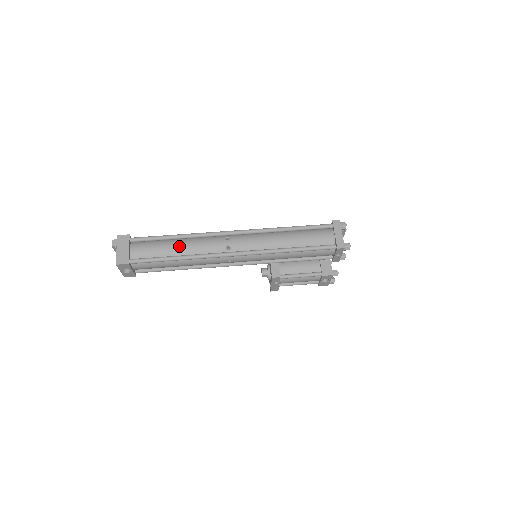
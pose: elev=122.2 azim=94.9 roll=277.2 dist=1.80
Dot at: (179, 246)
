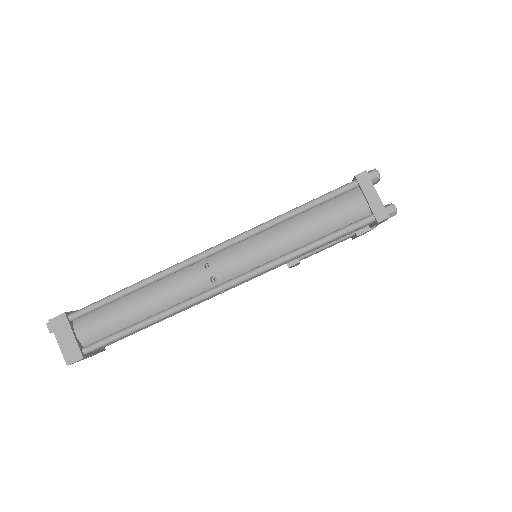
Dot at: (141, 304)
